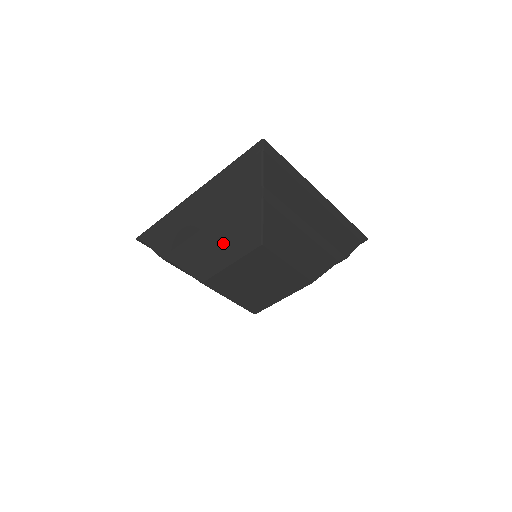
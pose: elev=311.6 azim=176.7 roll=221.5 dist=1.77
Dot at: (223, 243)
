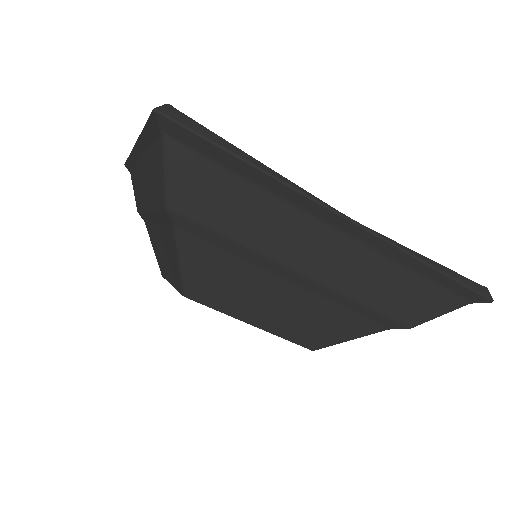
Dot at: (162, 249)
